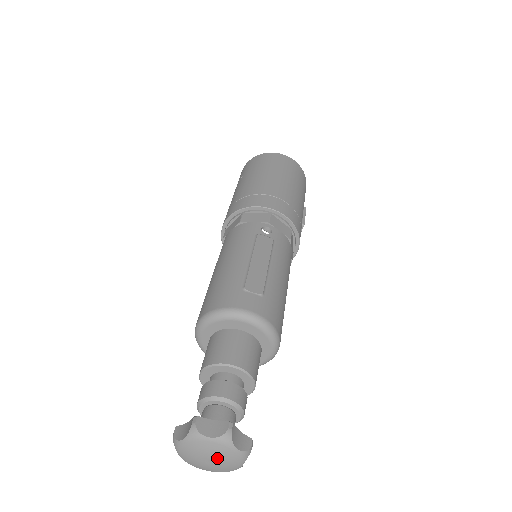
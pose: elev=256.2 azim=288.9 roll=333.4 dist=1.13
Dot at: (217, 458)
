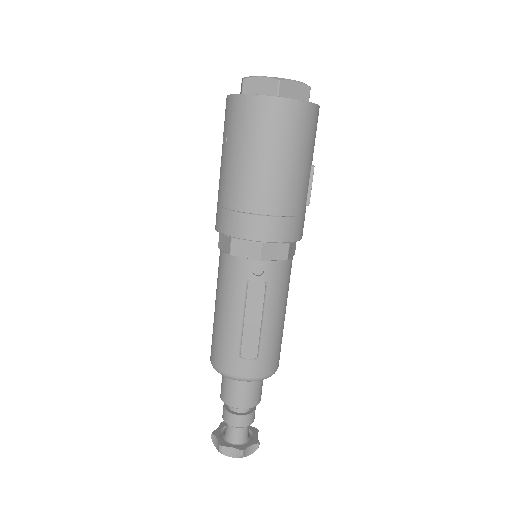
Dot at: occluded
